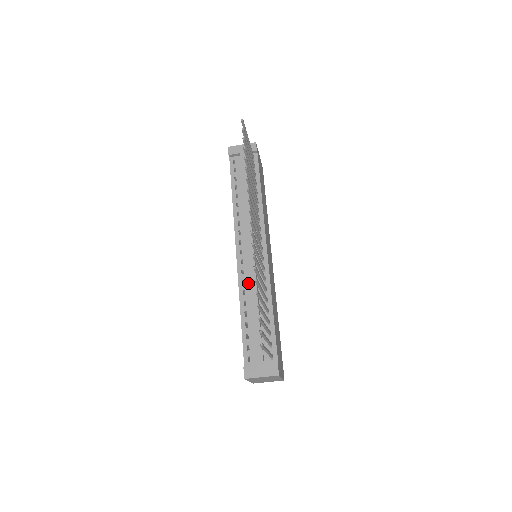
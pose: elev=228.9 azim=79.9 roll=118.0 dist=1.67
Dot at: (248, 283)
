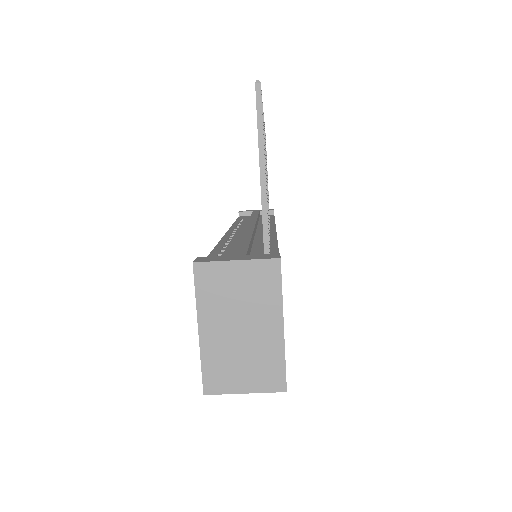
Dot at: (238, 238)
